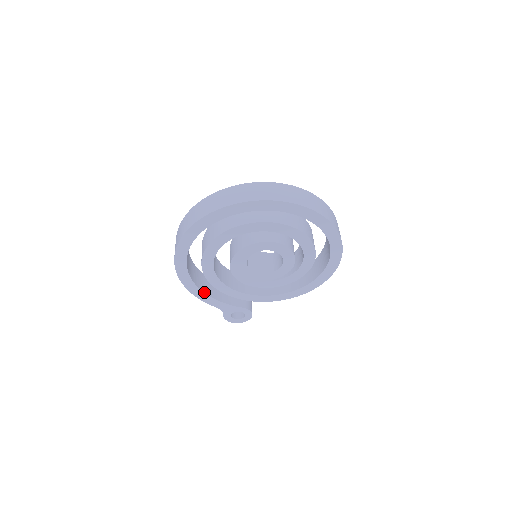
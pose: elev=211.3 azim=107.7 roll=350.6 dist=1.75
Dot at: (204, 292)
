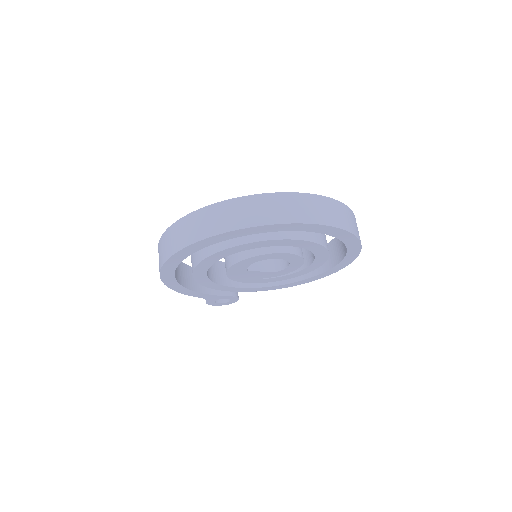
Dot at: (189, 289)
